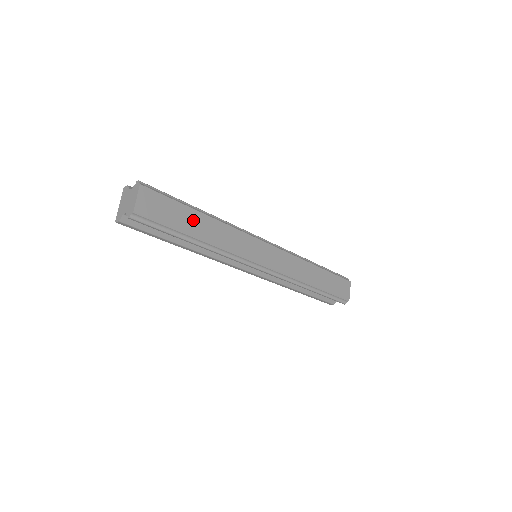
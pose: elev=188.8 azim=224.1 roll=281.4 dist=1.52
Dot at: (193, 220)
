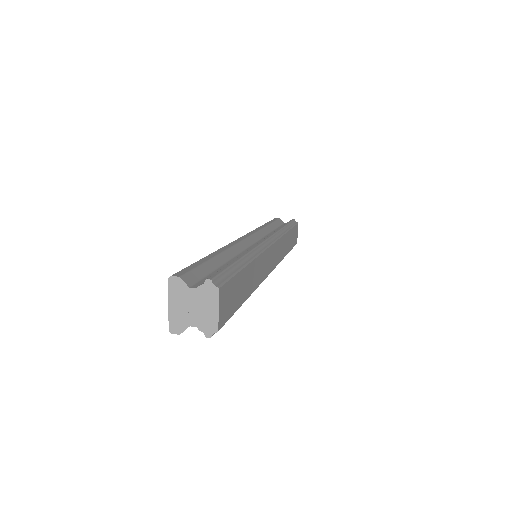
Dot at: (245, 281)
